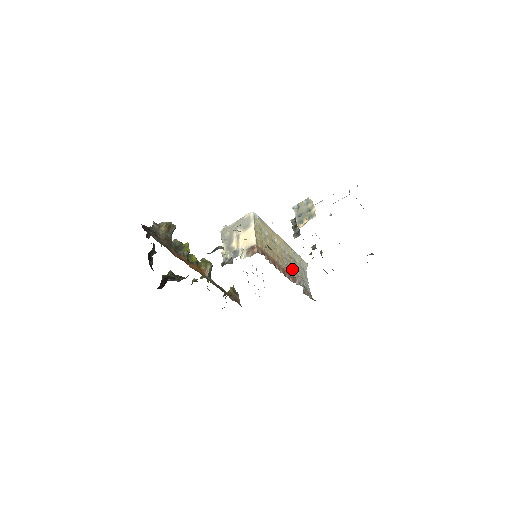
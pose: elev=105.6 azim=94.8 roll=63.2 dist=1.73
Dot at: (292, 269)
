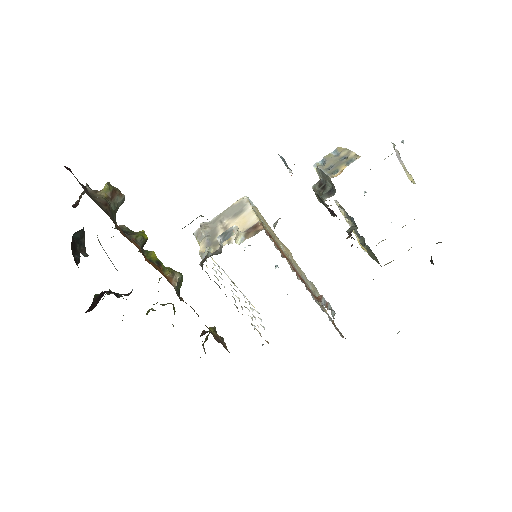
Dot at: occluded
